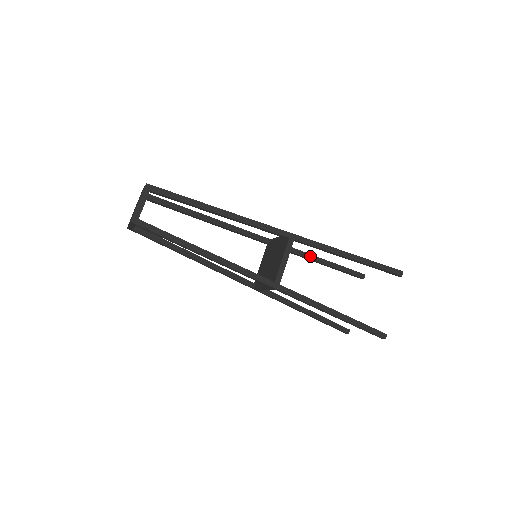
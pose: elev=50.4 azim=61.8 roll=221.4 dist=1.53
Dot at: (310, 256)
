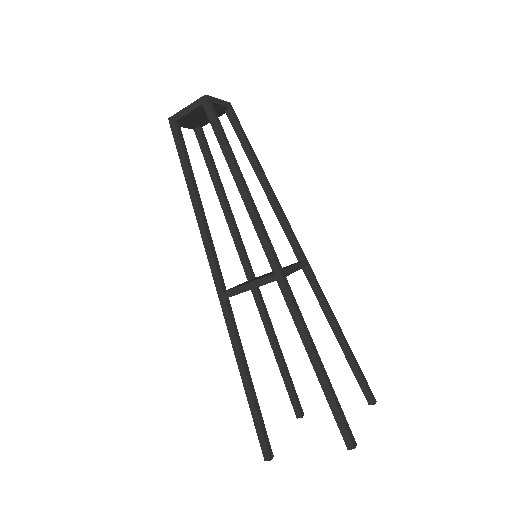
Dot at: (274, 334)
